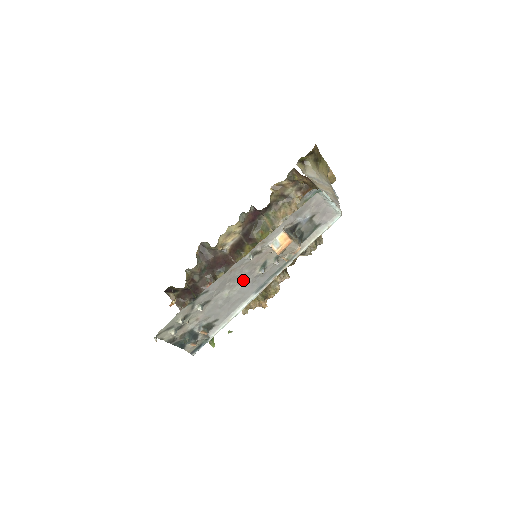
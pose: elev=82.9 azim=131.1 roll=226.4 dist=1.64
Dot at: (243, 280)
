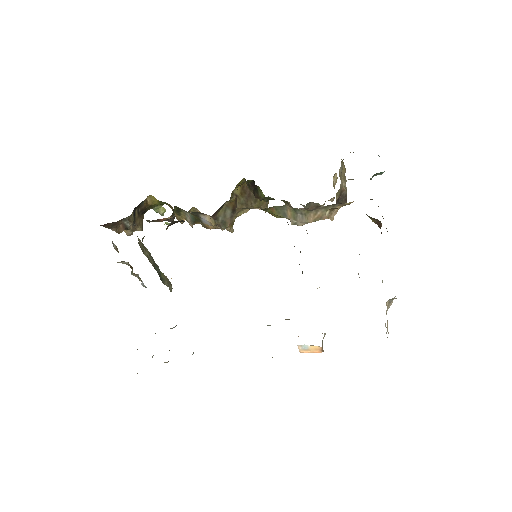
Dot at: occluded
